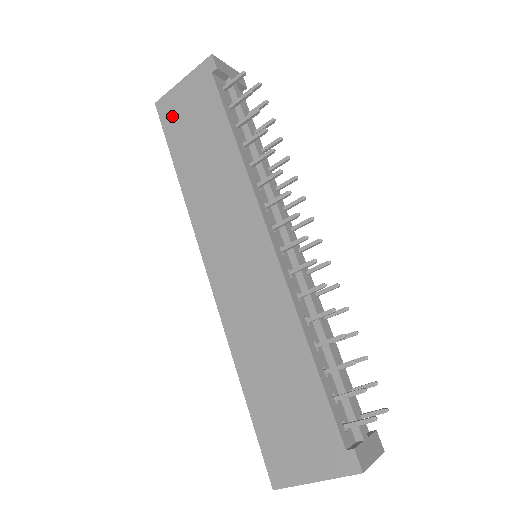
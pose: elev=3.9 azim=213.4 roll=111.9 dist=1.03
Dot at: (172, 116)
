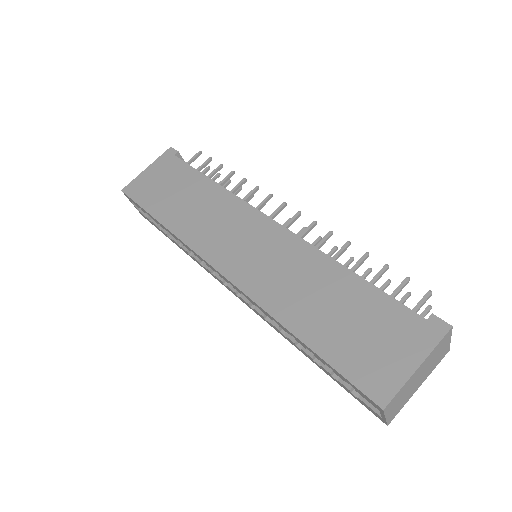
Dot at: (143, 191)
